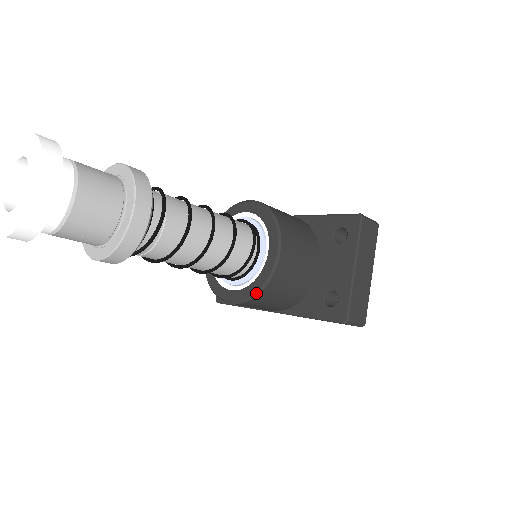
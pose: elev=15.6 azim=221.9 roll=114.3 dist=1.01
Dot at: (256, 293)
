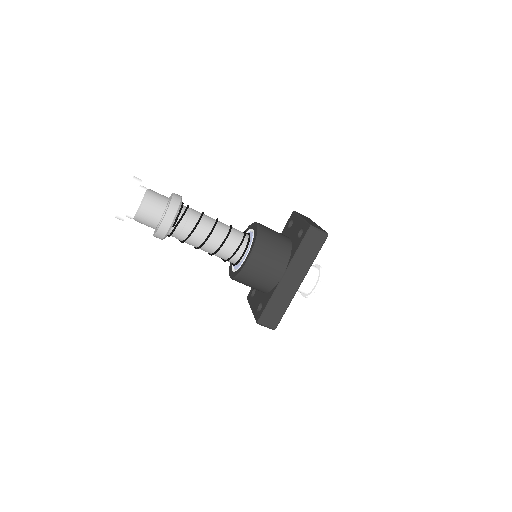
Dot at: (256, 240)
